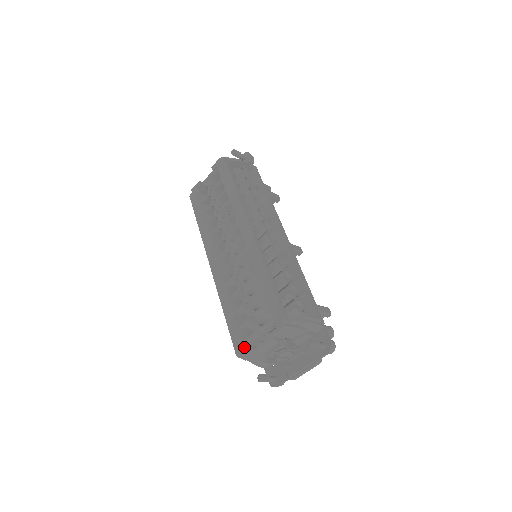
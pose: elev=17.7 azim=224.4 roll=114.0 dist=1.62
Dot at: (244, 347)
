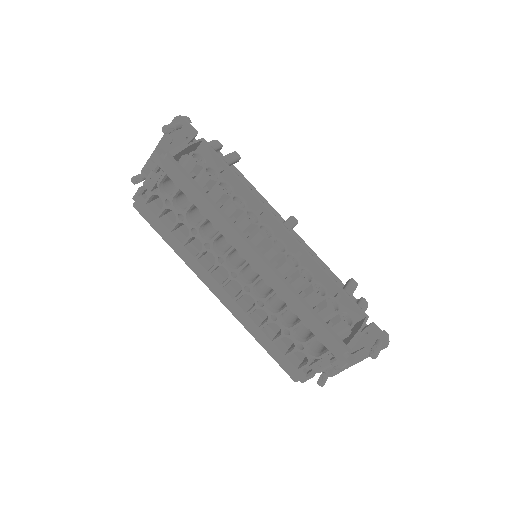
Dot at: (302, 375)
